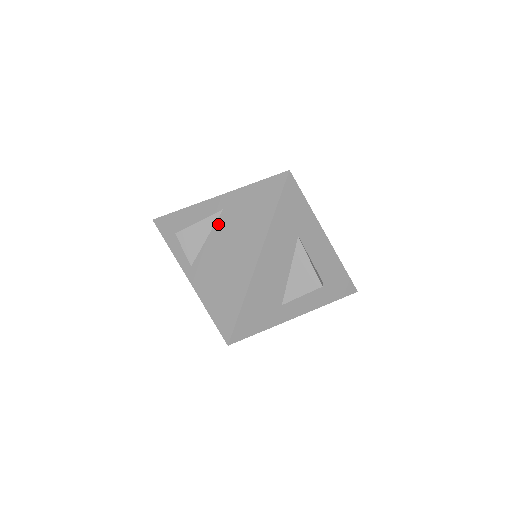
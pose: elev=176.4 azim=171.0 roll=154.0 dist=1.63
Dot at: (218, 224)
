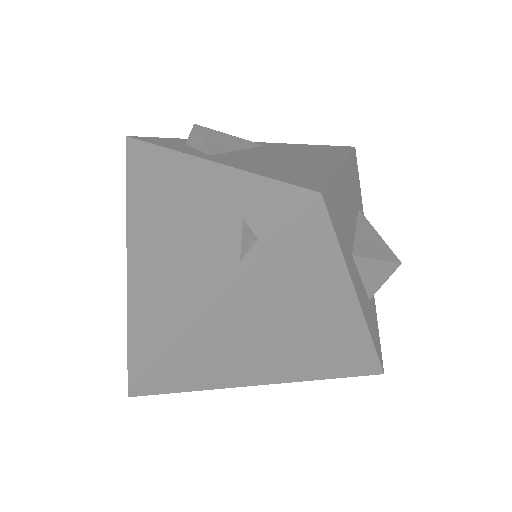
Dot at: (259, 148)
